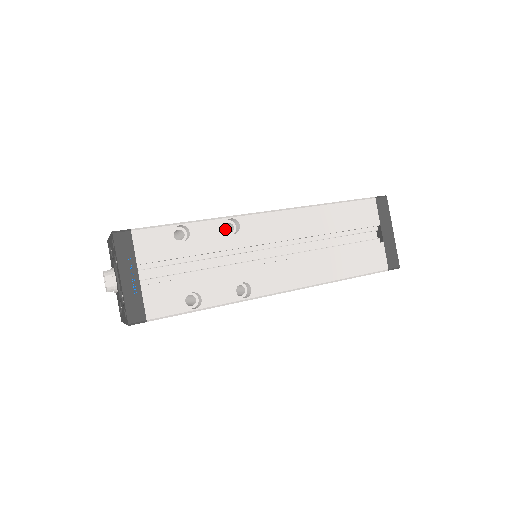
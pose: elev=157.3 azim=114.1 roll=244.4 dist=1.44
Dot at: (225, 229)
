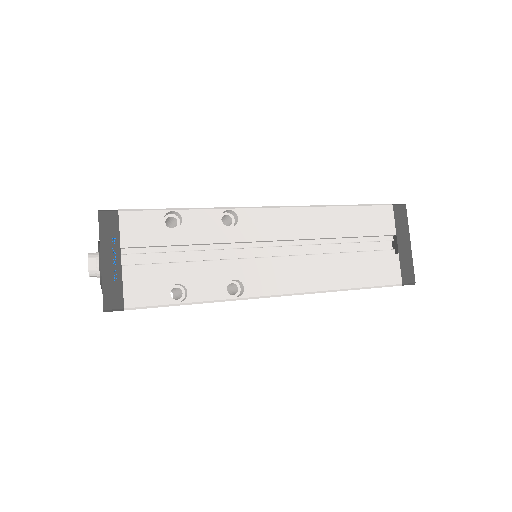
Dot at: (221, 220)
